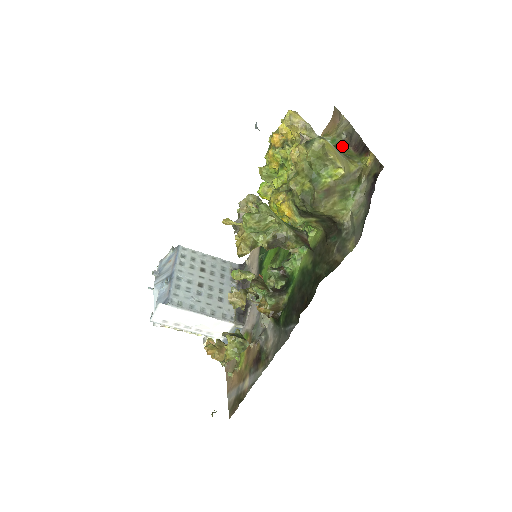
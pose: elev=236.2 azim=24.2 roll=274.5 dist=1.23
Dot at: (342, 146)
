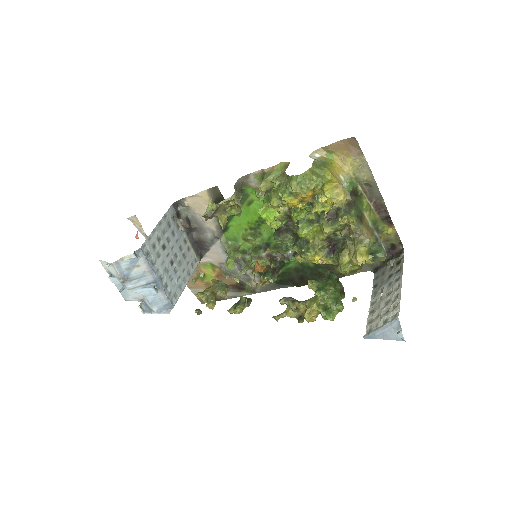
Dot at: (361, 195)
